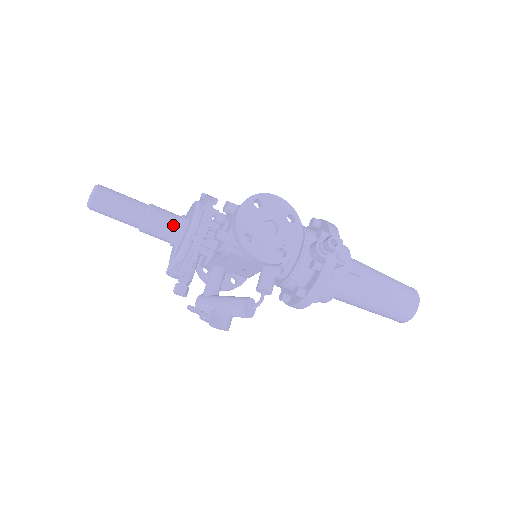
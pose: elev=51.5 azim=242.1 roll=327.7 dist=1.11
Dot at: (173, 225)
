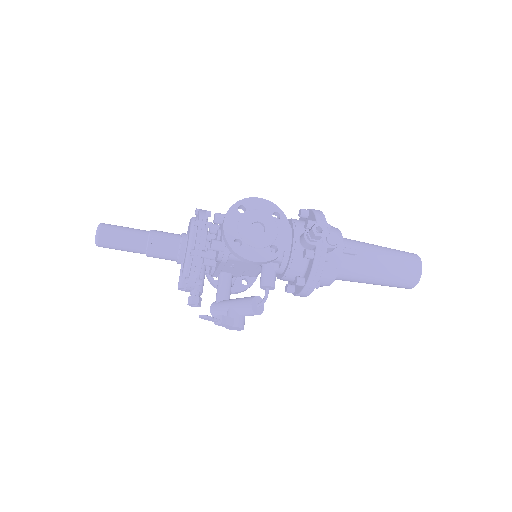
Dot at: (174, 244)
